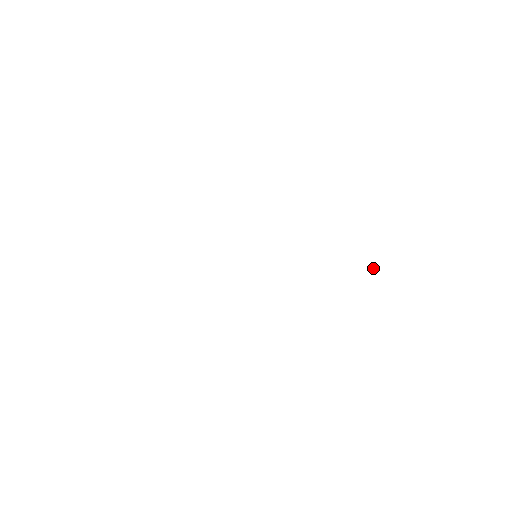
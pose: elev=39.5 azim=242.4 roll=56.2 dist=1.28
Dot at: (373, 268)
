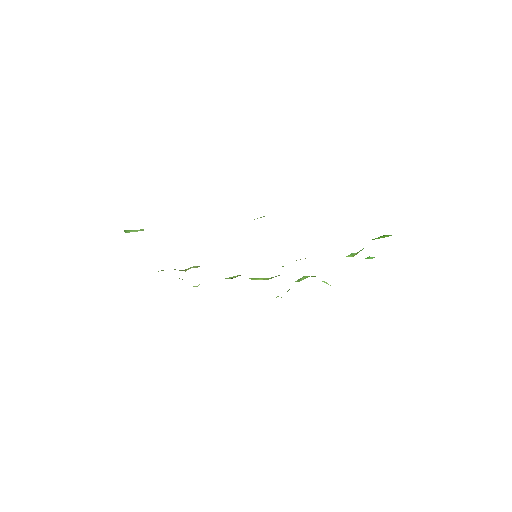
Dot at: (369, 258)
